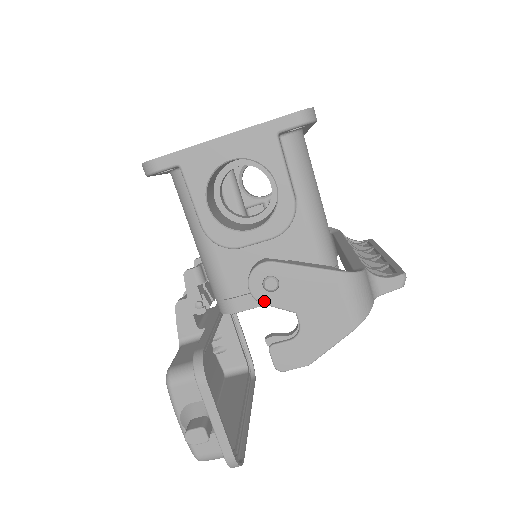
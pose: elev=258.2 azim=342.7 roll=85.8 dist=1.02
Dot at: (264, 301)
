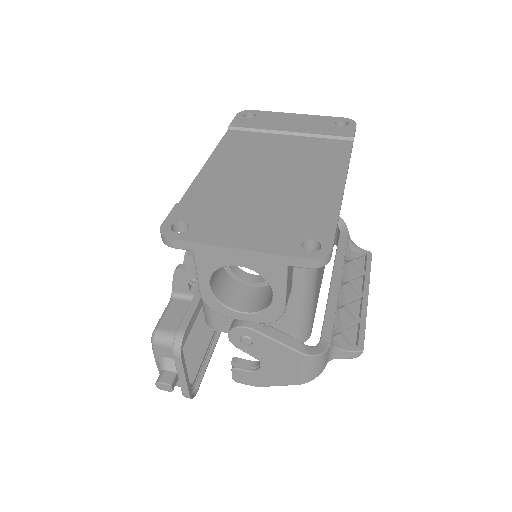
Dot at: (237, 346)
